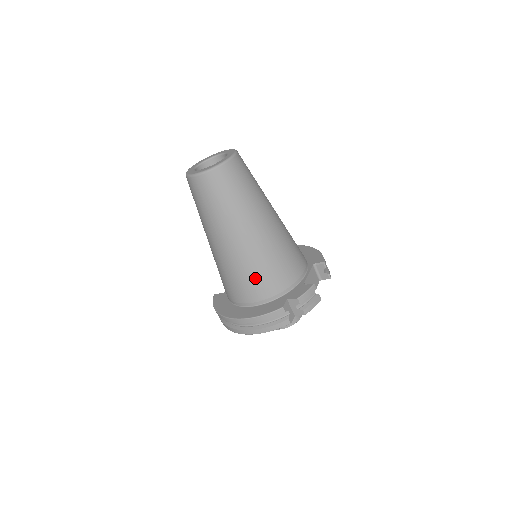
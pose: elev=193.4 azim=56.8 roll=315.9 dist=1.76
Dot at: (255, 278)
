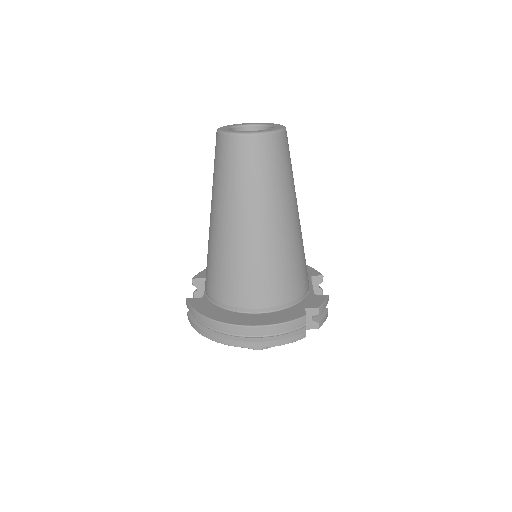
Dot at: (276, 277)
